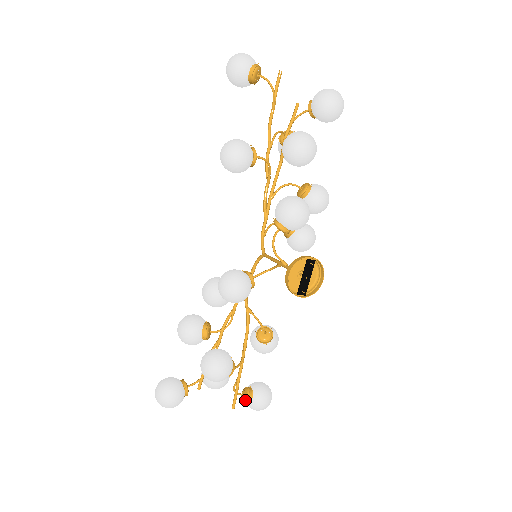
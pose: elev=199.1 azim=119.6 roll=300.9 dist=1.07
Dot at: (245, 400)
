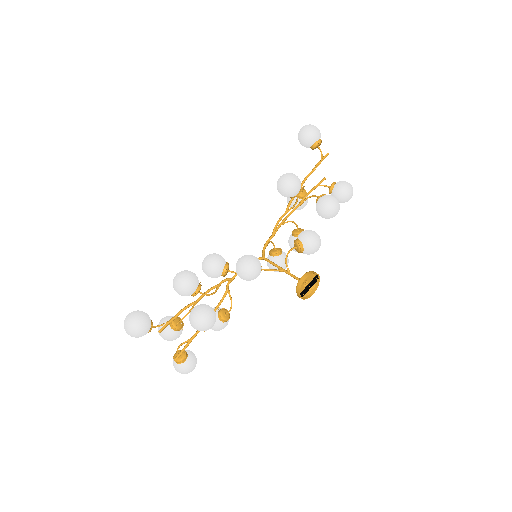
Dot at: (179, 359)
